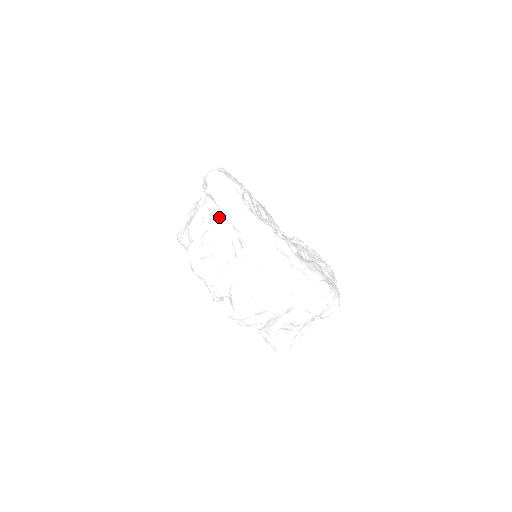
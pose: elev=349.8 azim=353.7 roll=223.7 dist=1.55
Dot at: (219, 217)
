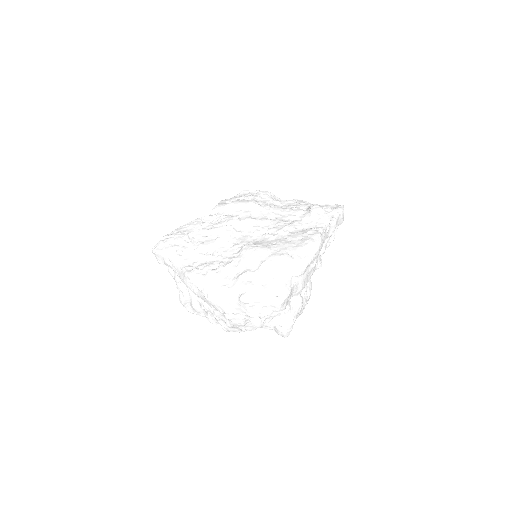
Dot at: (175, 275)
